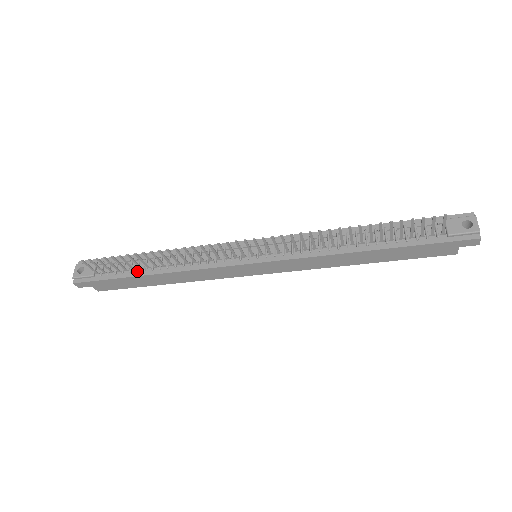
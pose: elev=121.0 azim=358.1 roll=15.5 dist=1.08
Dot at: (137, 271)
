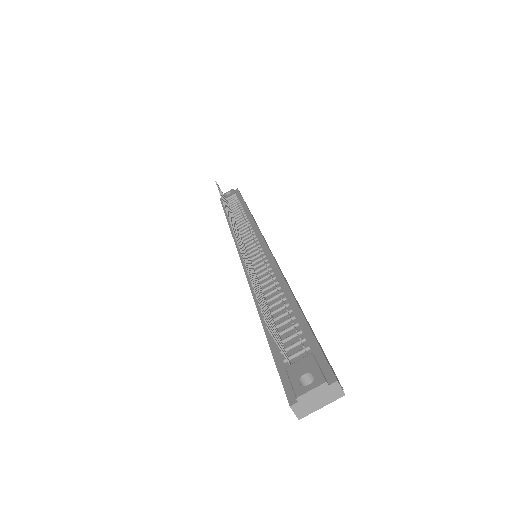
Dot at: occluded
